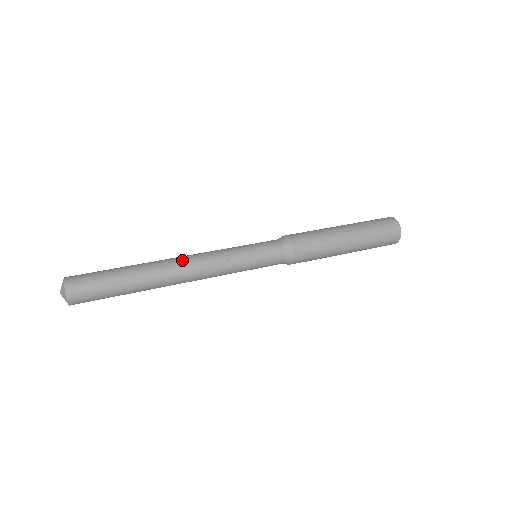
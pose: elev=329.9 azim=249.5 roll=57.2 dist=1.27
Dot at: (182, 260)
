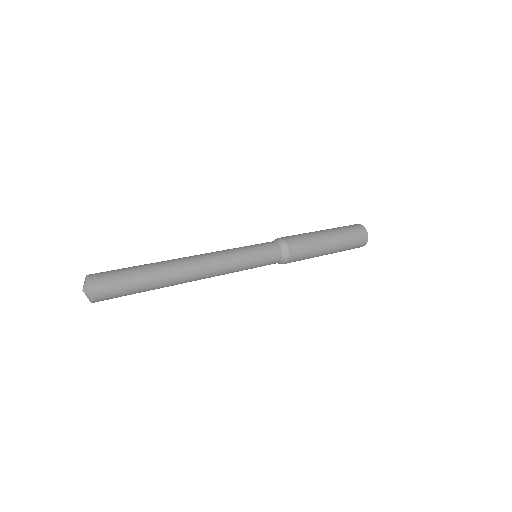
Dot at: (196, 257)
